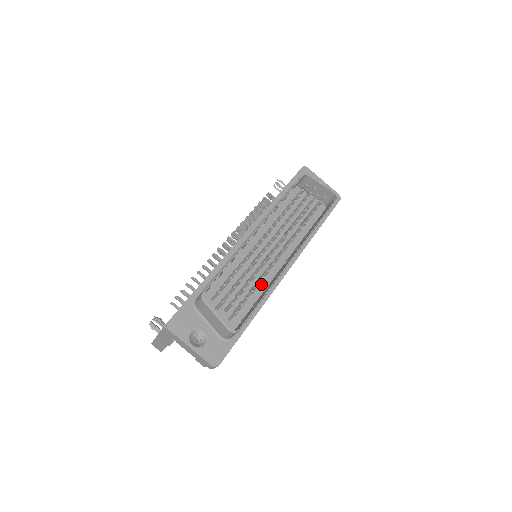
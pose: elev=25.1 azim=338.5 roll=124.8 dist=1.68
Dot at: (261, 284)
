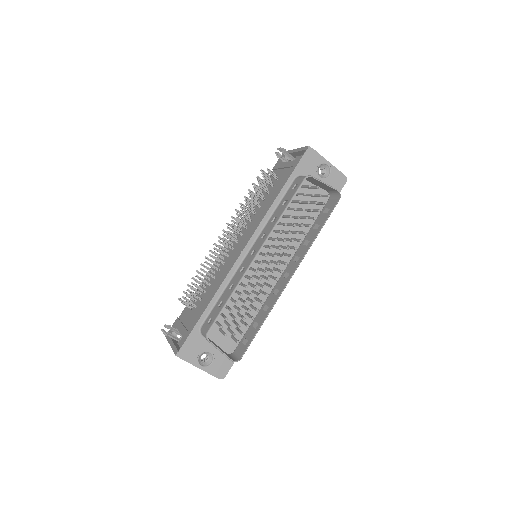
Dot at: (260, 297)
